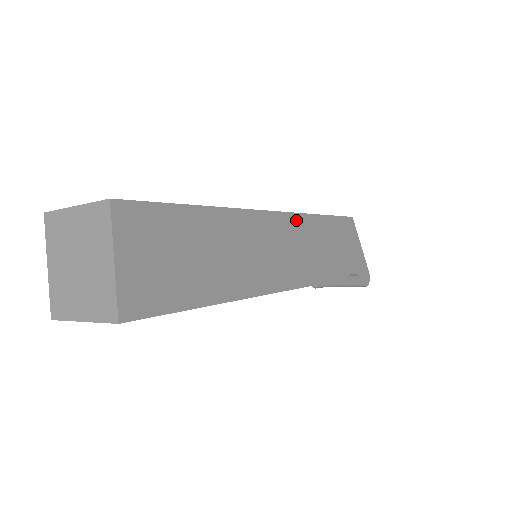
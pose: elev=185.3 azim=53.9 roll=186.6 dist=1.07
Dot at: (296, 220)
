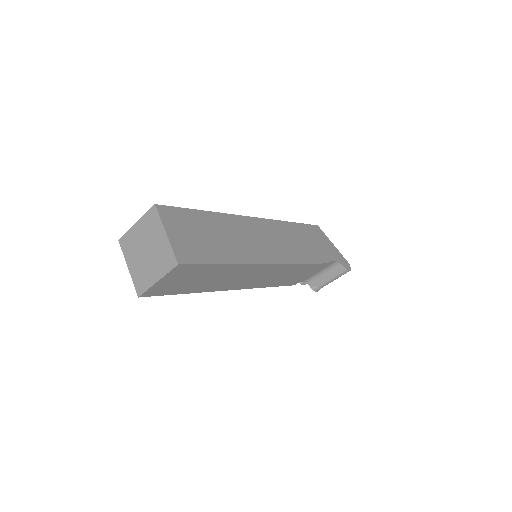
Dot at: (273, 224)
